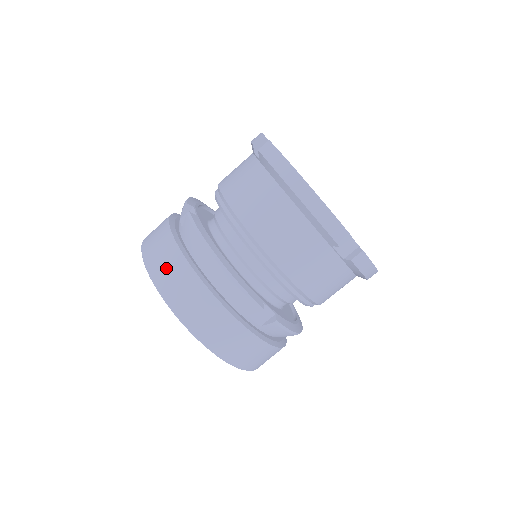
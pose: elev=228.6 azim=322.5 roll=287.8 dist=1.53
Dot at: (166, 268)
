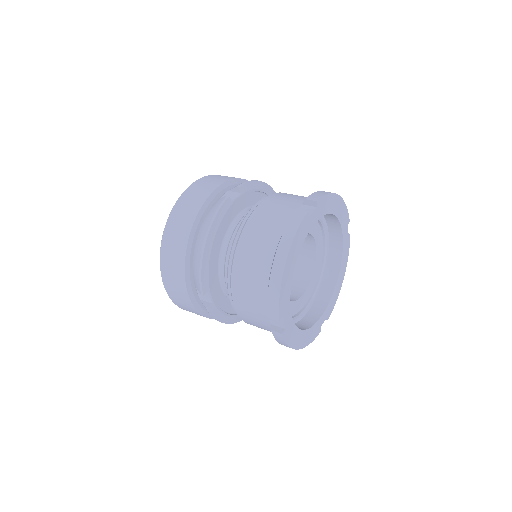
Dot at: (182, 215)
